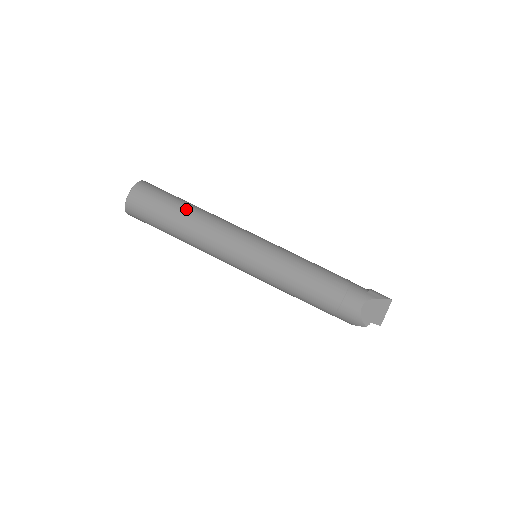
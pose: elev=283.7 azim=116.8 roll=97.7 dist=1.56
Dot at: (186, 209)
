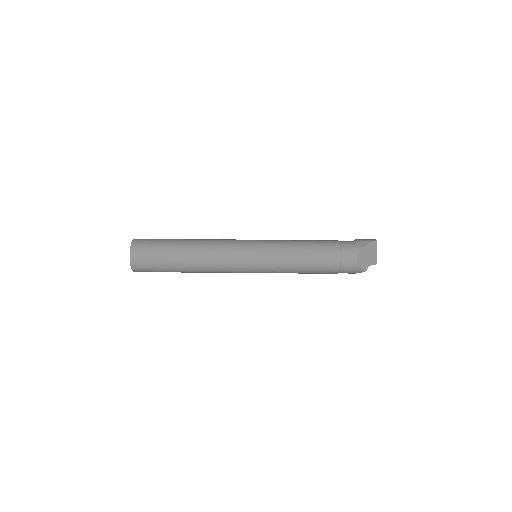
Dot at: (183, 247)
